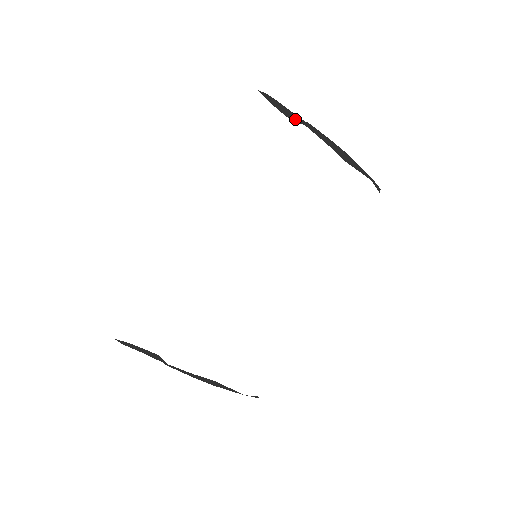
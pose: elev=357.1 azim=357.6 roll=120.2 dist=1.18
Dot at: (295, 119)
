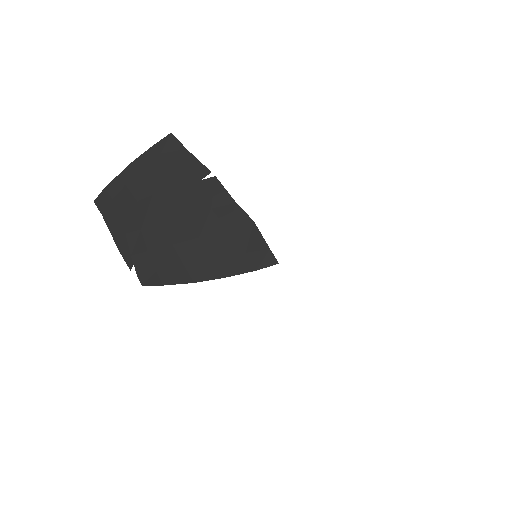
Dot at: occluded
